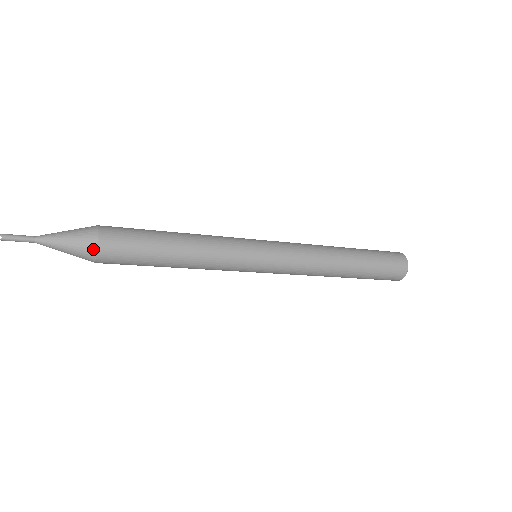
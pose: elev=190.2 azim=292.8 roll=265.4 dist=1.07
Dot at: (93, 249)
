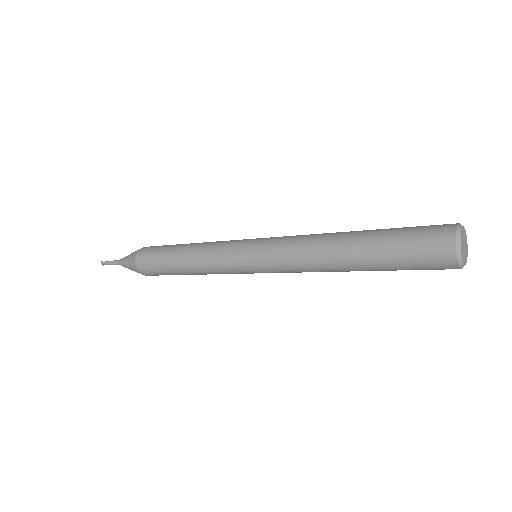
Dot at: (135, 266)
